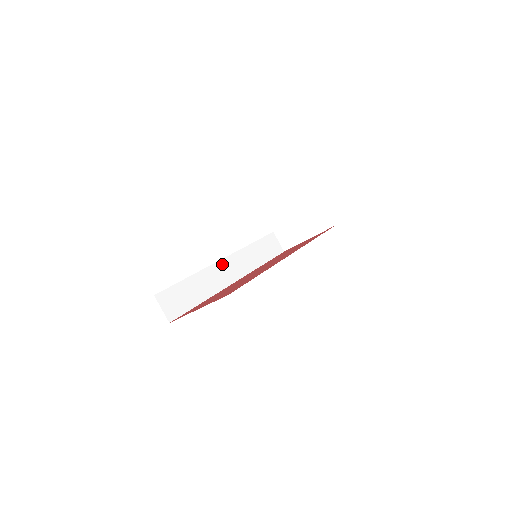
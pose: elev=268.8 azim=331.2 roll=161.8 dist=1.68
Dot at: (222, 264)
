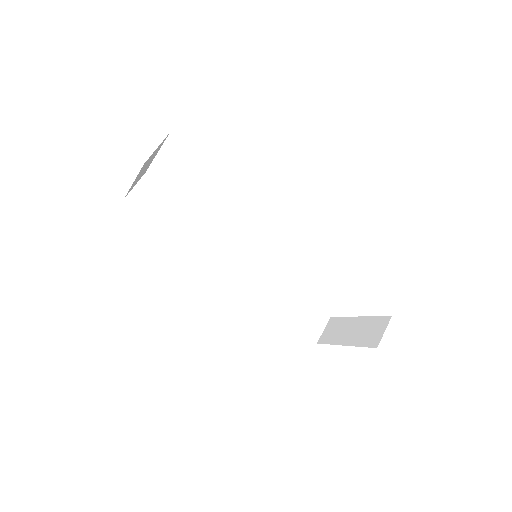
Dot at: (236, 249)
